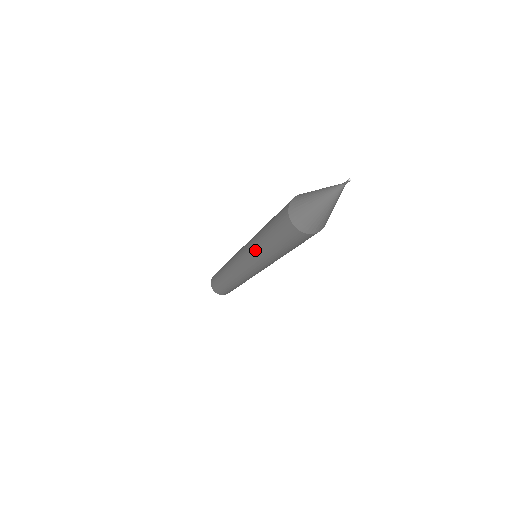
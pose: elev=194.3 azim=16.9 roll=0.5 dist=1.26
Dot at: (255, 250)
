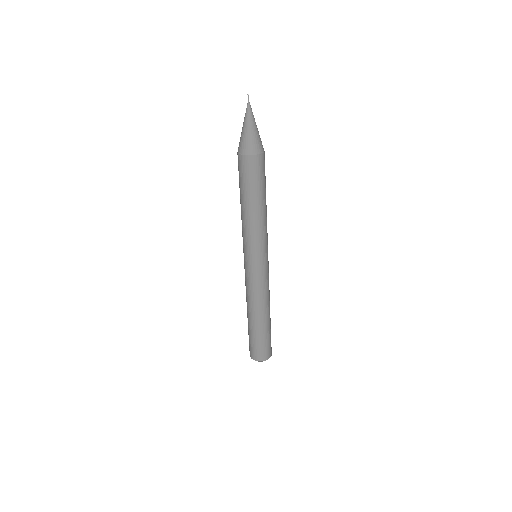
Dot at: occluded
